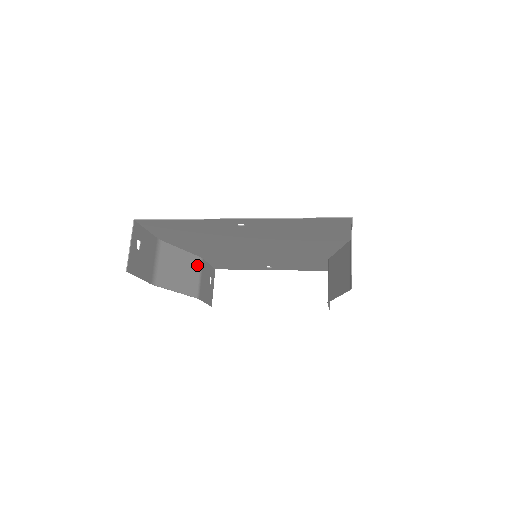
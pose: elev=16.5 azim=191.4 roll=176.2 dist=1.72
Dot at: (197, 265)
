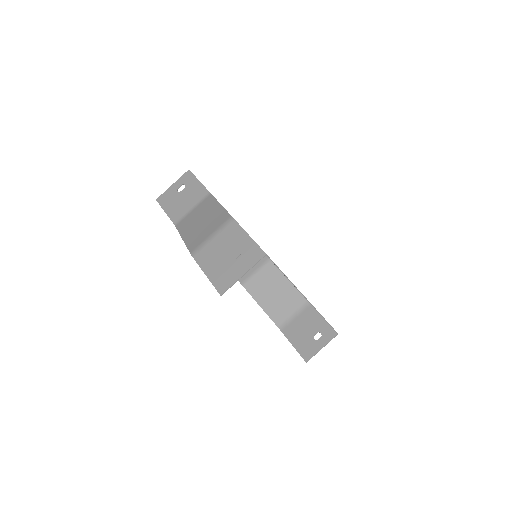
Dot at: (205, 203)
